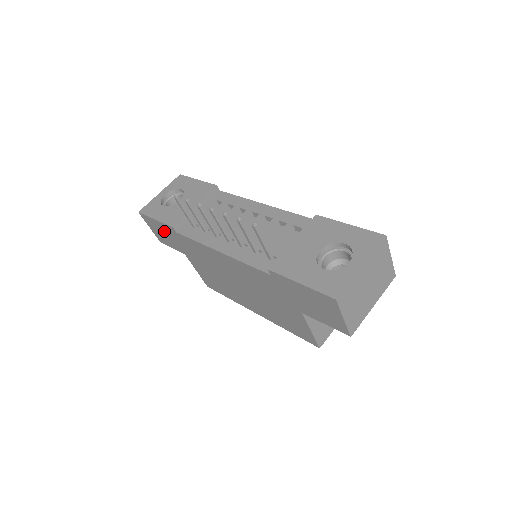
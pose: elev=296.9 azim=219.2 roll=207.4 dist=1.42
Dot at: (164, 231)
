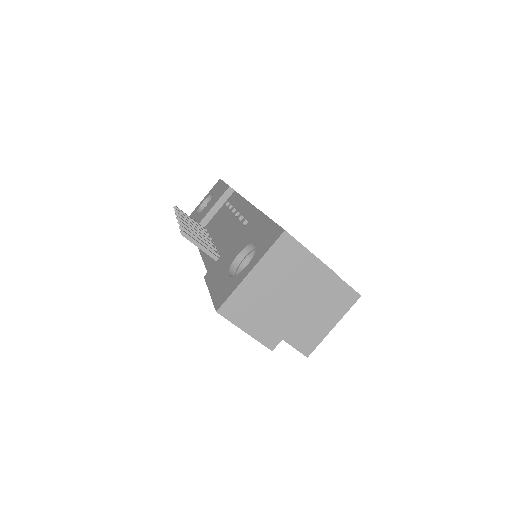
Dot at: occluded
